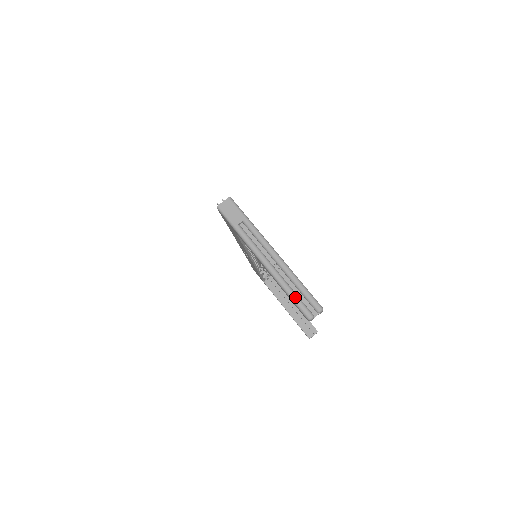
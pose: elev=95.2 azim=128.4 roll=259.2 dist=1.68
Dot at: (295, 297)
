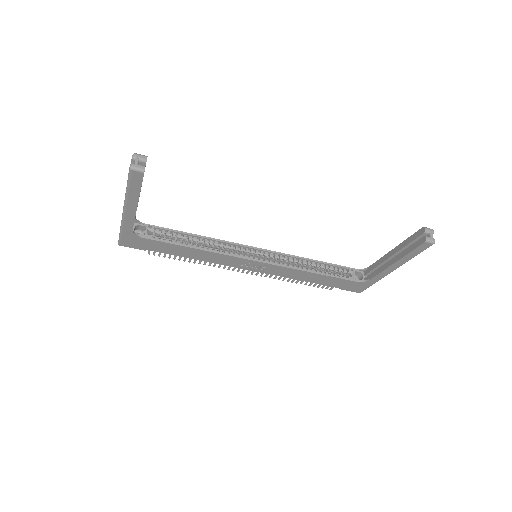
Dot at: (127, 181)
